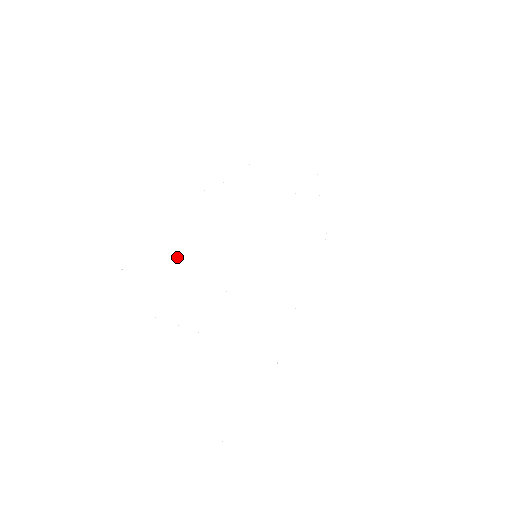
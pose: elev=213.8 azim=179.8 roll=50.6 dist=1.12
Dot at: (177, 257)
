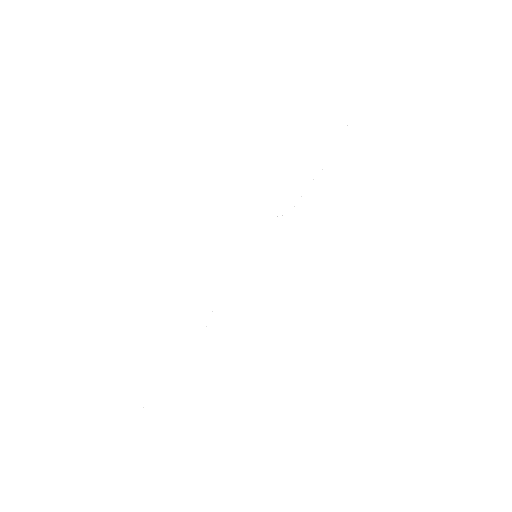
Dot at: occluded
